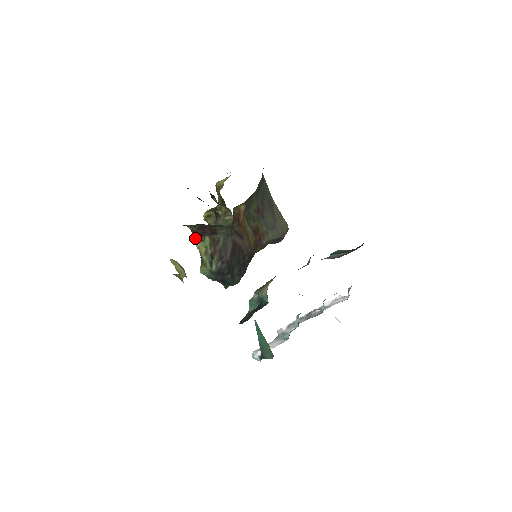
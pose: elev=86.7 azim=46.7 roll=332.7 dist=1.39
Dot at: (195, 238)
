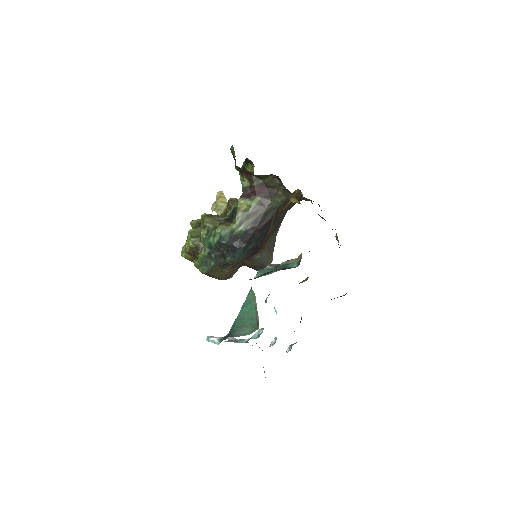
Dot at: (242, 195)
